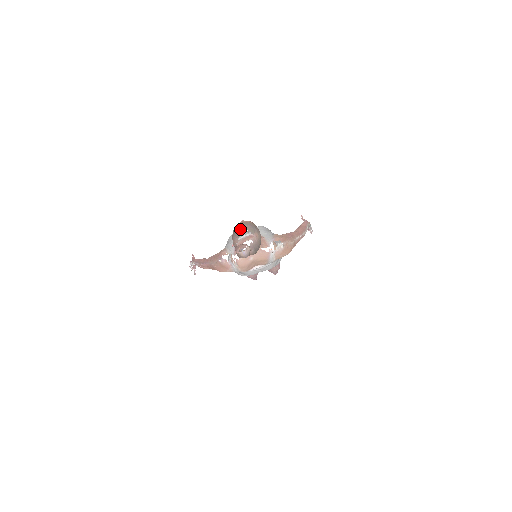
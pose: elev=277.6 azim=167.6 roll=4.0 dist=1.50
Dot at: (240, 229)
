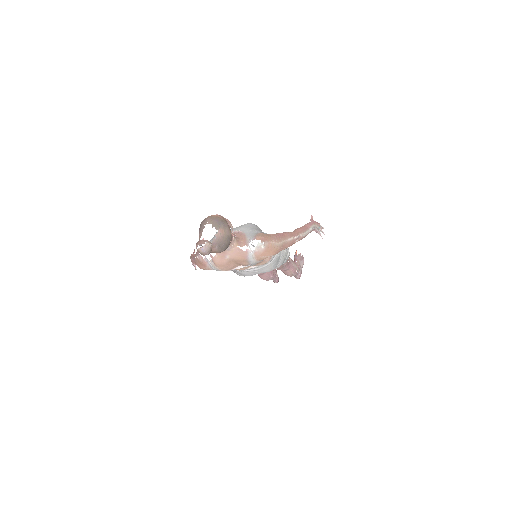
Dot at: (205, 223)
